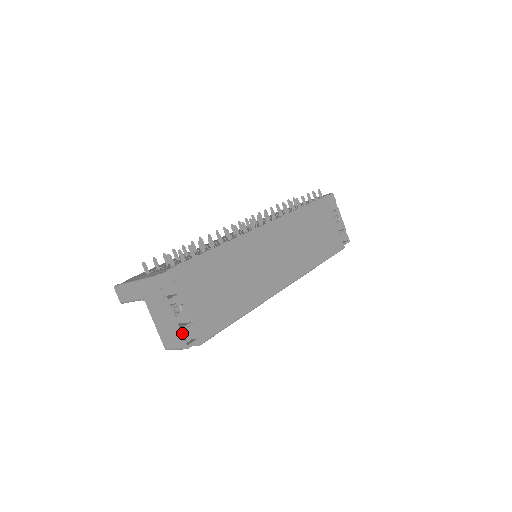
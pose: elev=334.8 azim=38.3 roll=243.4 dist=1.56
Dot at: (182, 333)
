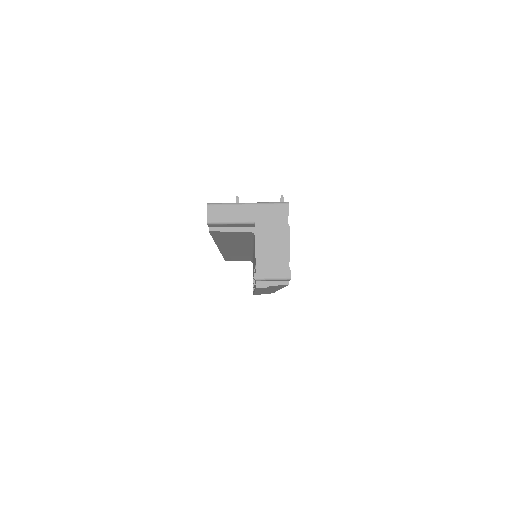
Dot at: occluded
